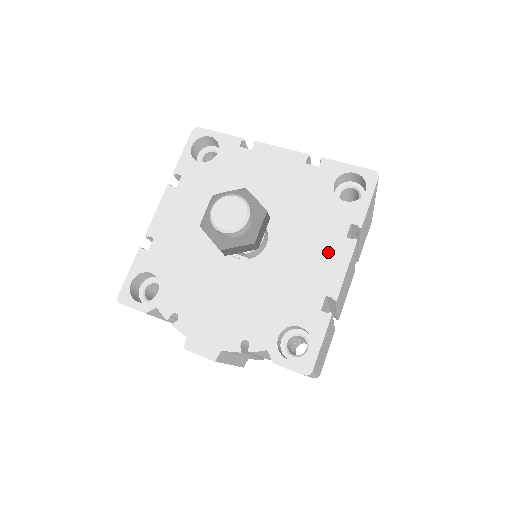
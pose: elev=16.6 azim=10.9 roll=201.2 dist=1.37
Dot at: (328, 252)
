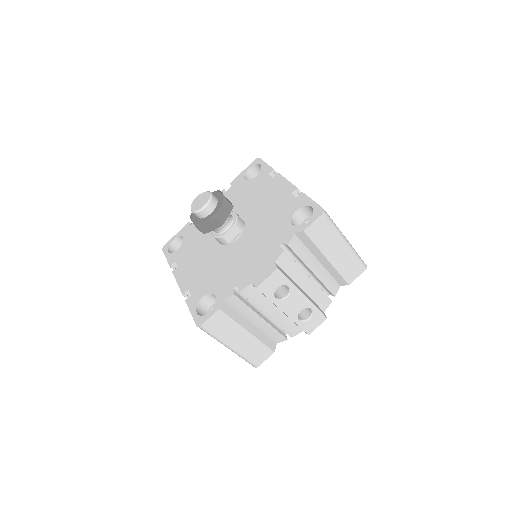
Dot at: (272, 188)
